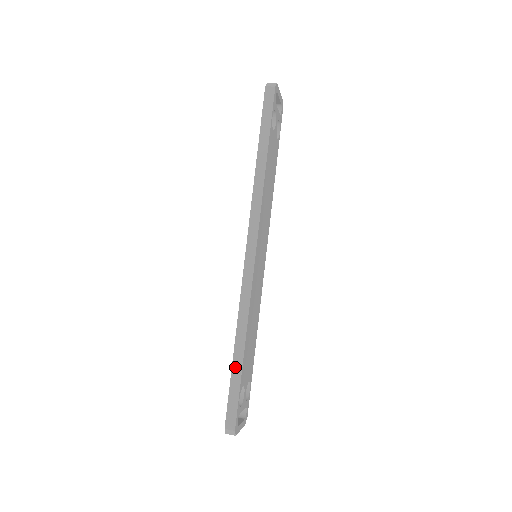
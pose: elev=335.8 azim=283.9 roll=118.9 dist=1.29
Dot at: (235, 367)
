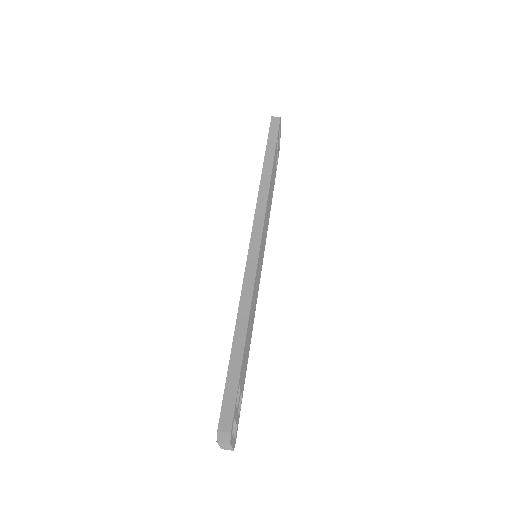
Dot at: (234, 355)
